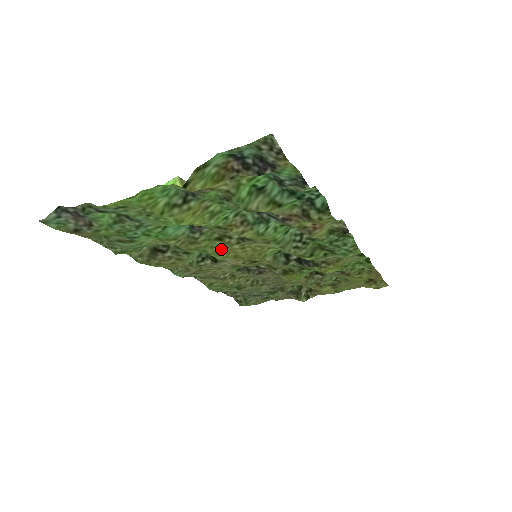
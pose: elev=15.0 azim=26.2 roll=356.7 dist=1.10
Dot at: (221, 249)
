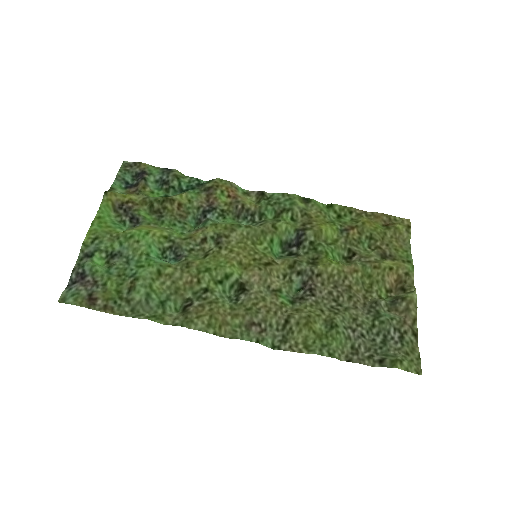
Dot at: (218, 262)
